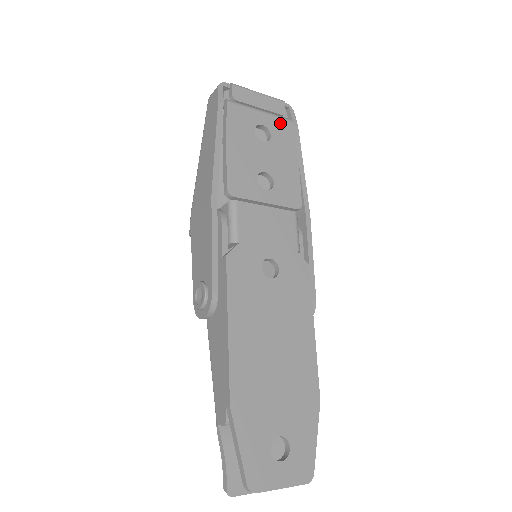
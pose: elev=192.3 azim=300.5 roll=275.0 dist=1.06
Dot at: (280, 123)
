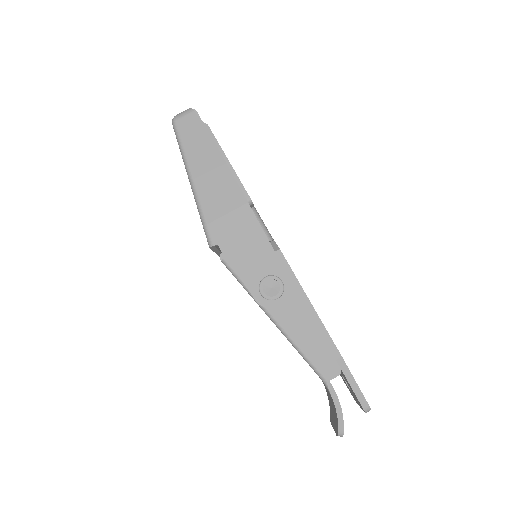
Dot at: occluded
